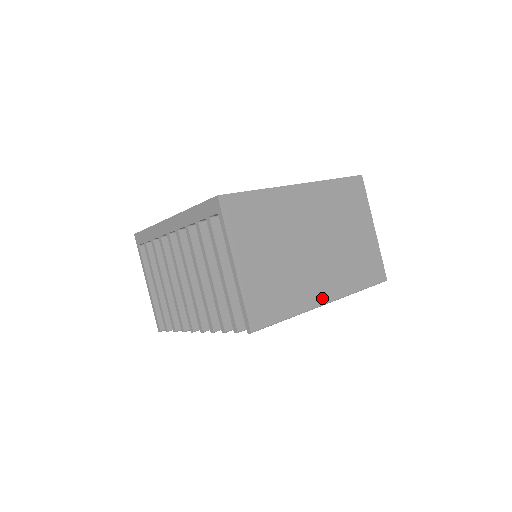
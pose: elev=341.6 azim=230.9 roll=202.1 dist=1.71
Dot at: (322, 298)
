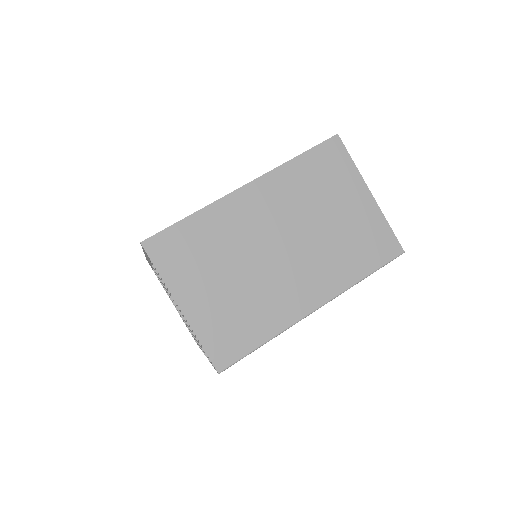
Dot at: (307, 306)
